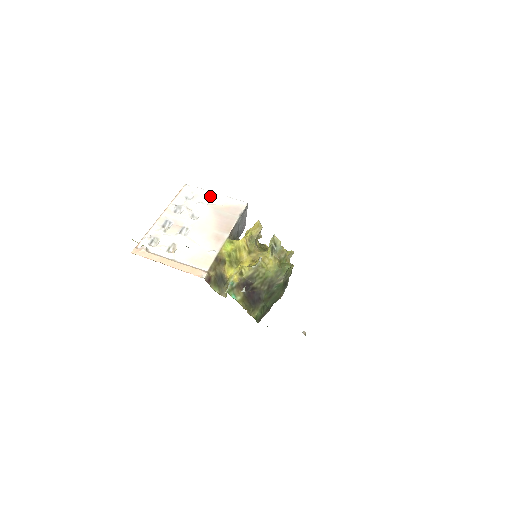
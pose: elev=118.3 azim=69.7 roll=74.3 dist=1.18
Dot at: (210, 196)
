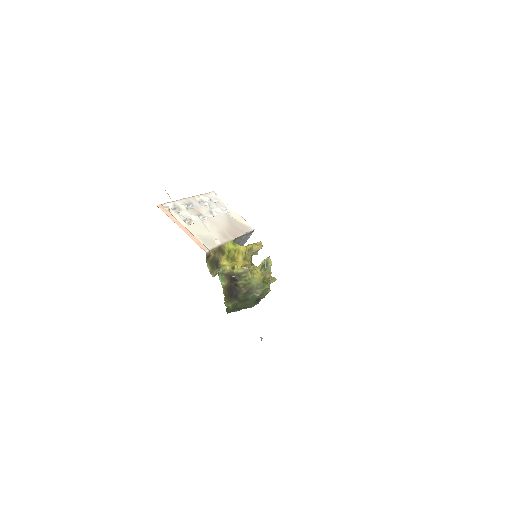
Dot at: (229, 209)
